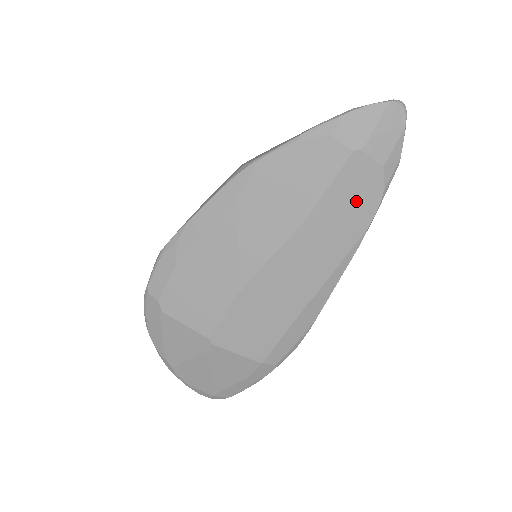
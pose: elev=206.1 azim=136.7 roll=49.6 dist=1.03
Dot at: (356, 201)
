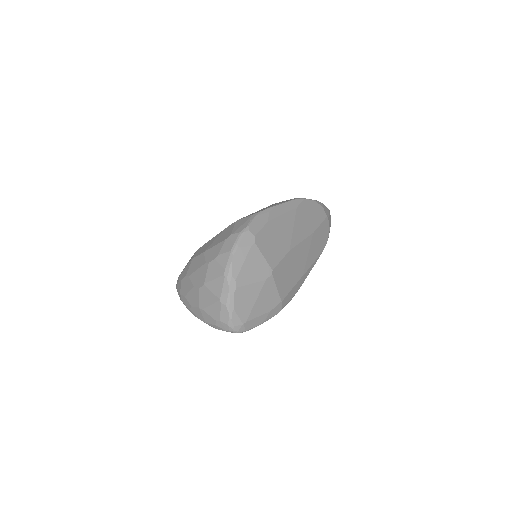
Dot at: (323, 237)
